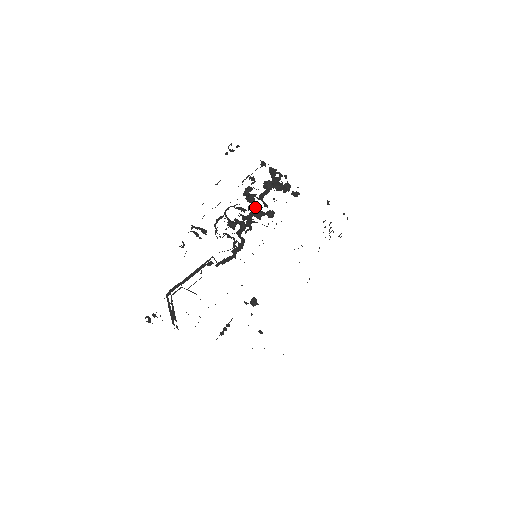
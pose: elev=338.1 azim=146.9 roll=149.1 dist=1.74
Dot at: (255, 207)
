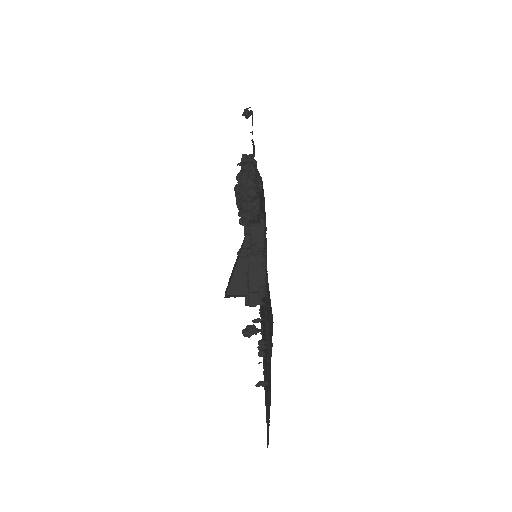
Dot at: occluded
